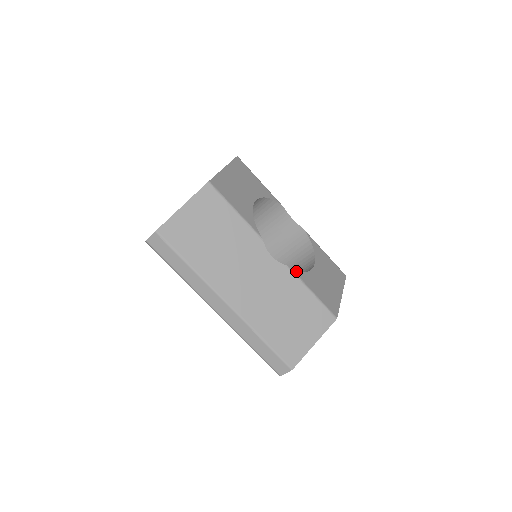
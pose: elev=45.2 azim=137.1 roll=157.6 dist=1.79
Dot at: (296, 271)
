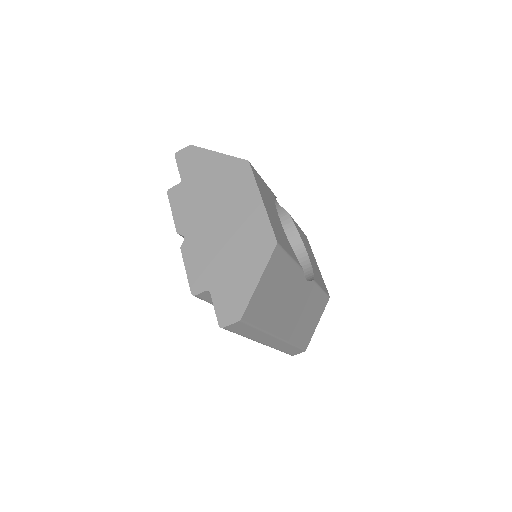
Dot at: (314, 279)
